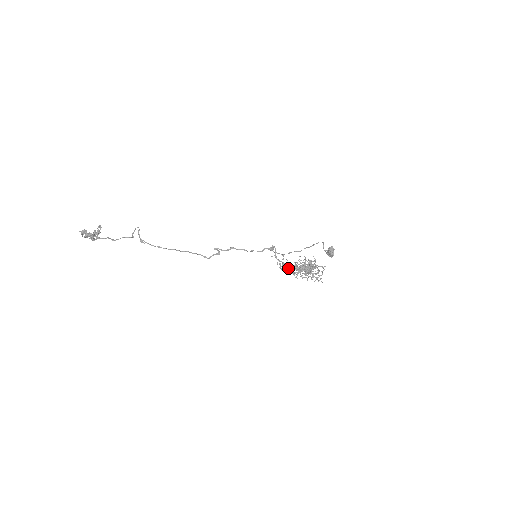
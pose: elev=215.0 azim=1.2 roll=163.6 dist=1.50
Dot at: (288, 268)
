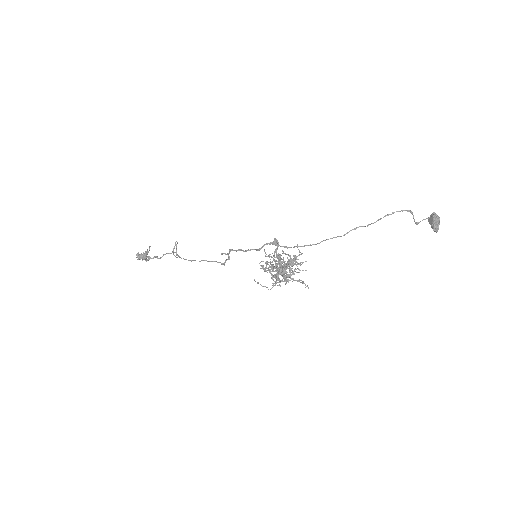
Dot at: (267, 270)
